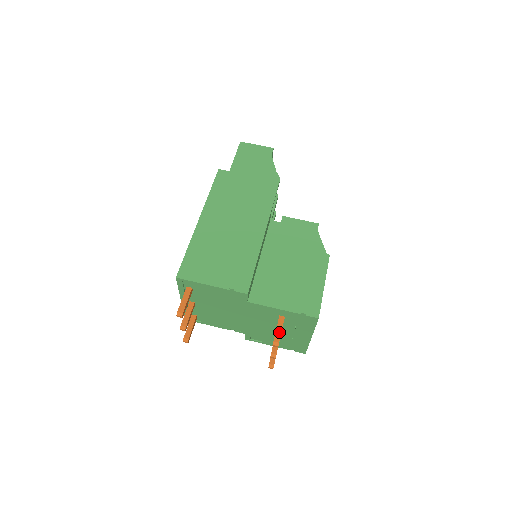
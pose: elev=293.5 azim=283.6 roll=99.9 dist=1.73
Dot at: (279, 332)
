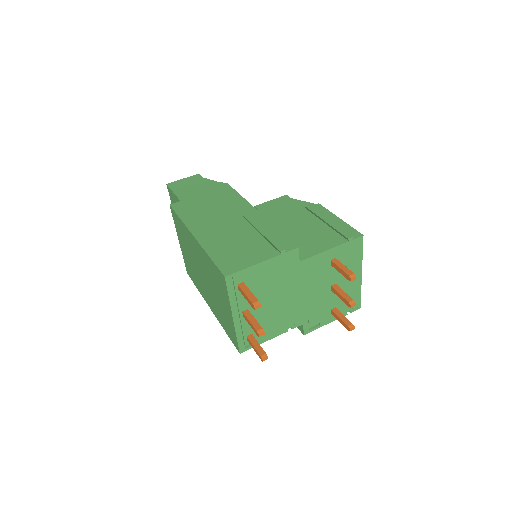
Dot at: (345, 268)
